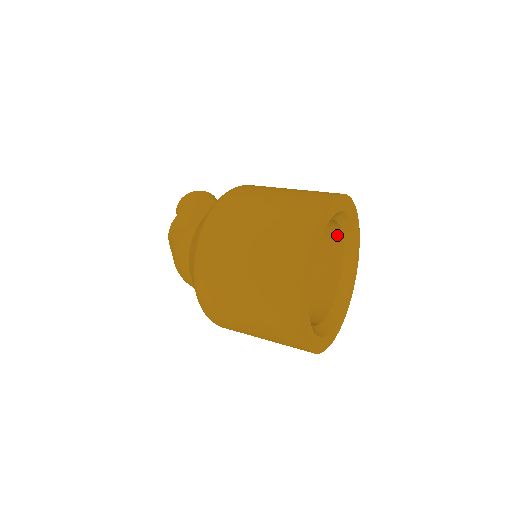
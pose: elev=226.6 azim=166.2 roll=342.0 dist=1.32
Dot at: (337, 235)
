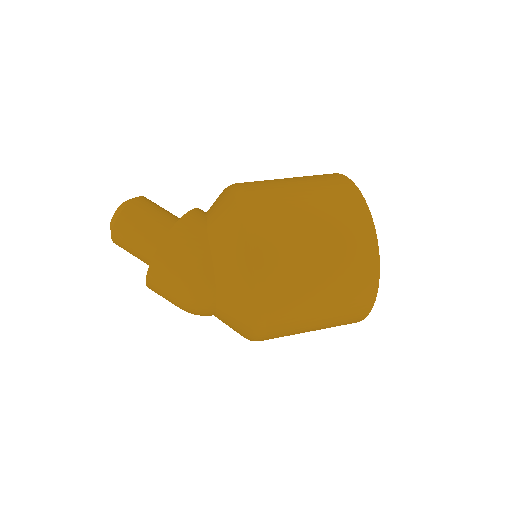
Dot at: occluded
